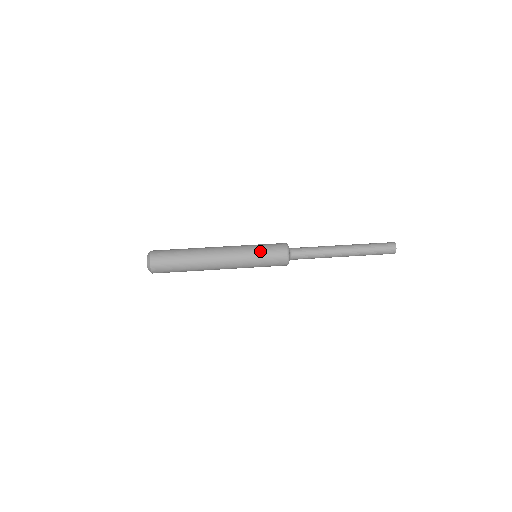
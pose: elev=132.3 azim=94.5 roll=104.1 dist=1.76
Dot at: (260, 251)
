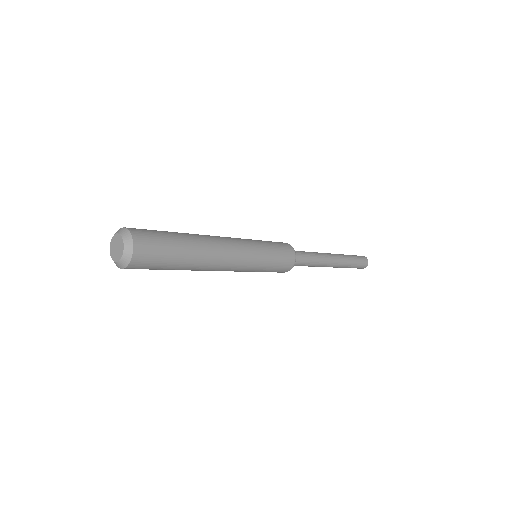
Dot at: (269, 247)
